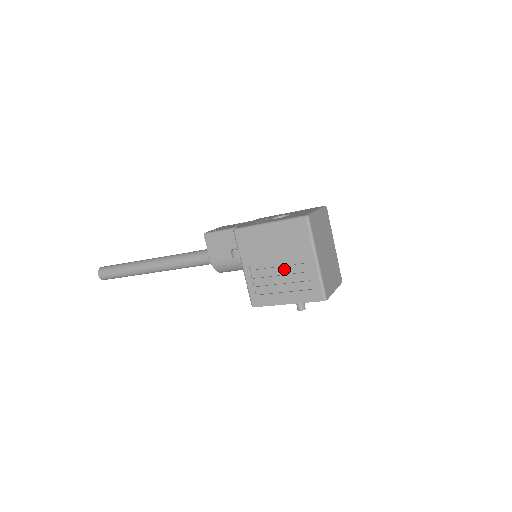
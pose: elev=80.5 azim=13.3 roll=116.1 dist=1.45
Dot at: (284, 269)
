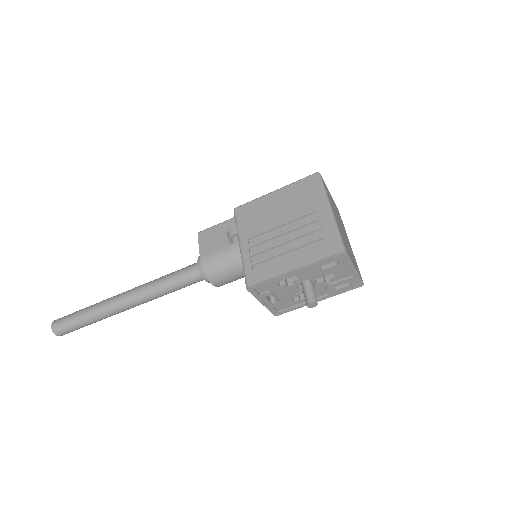
Dot at: (291, 230)
